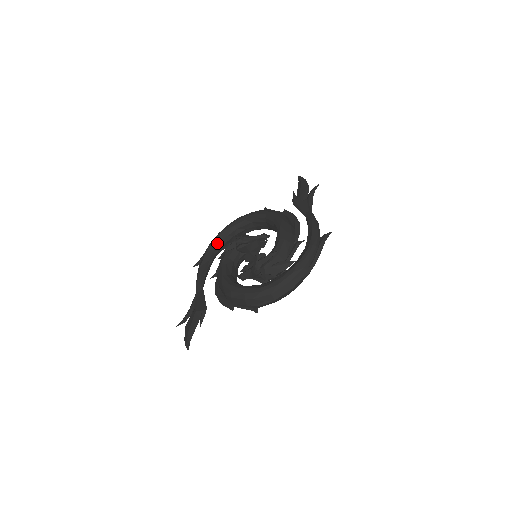
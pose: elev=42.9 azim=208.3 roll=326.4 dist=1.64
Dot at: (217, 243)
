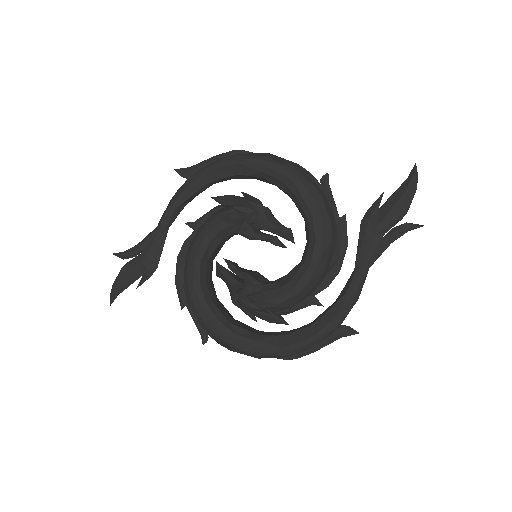
Dot at: (224, 174)
